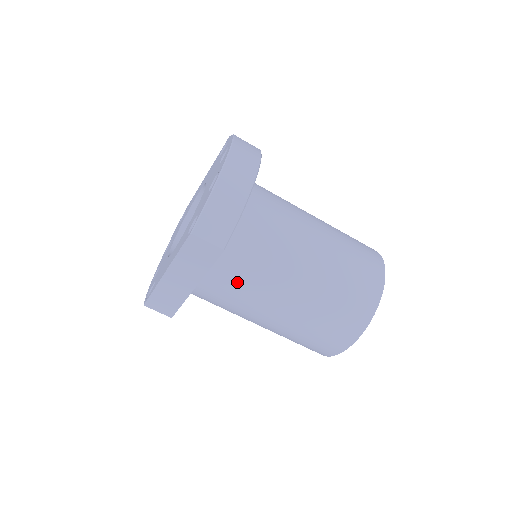
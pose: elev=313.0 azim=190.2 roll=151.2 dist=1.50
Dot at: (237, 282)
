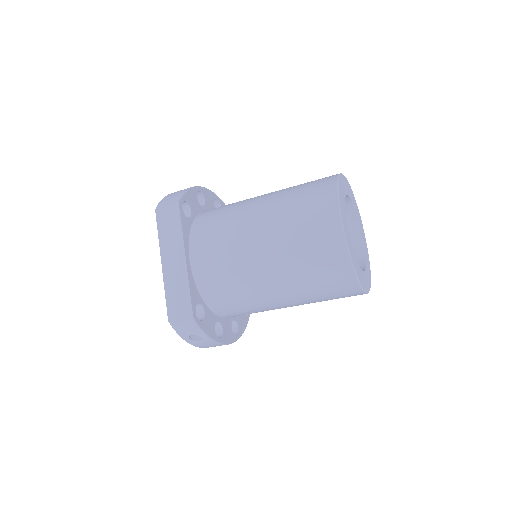
Dot at: (213, 234)
